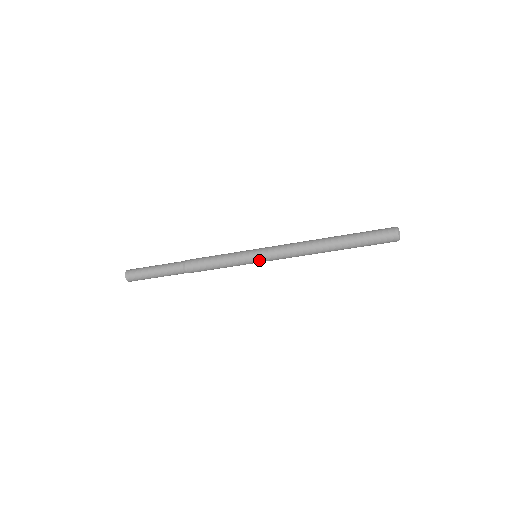
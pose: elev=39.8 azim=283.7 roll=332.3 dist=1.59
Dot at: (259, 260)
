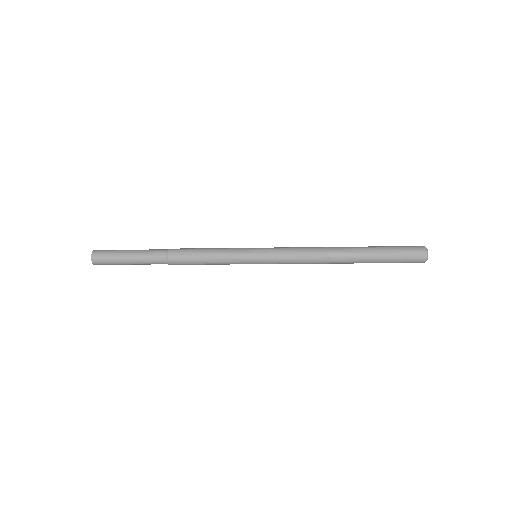
Dot at: occluded
